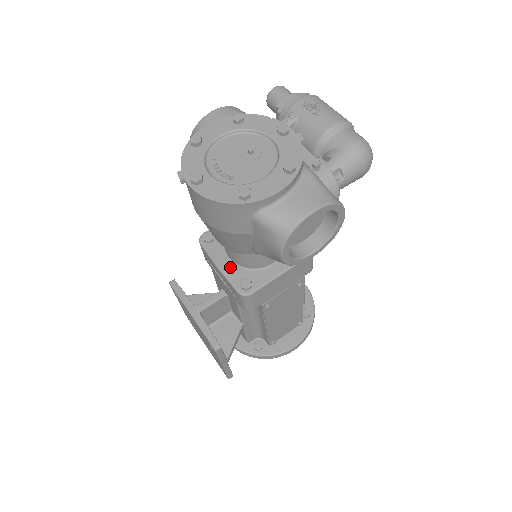
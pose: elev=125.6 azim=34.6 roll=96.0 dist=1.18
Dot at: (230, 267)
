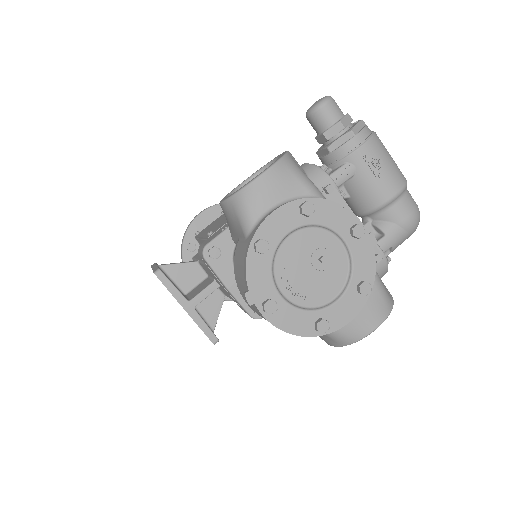
Dot at: occluded
